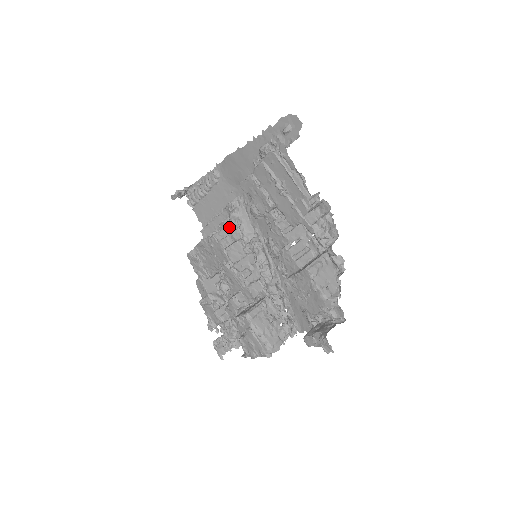
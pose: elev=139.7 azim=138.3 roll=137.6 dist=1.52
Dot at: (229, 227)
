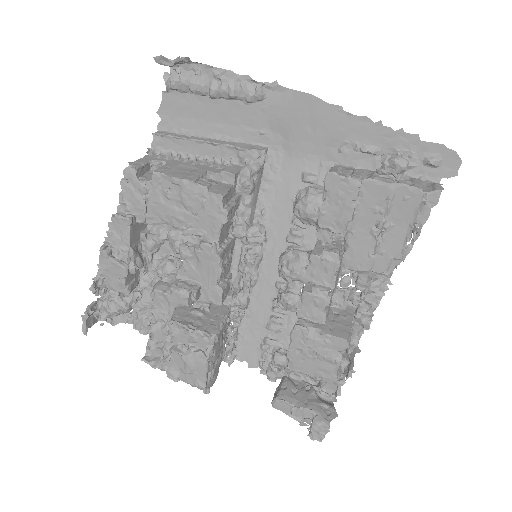
Dot at: (235, 186)
